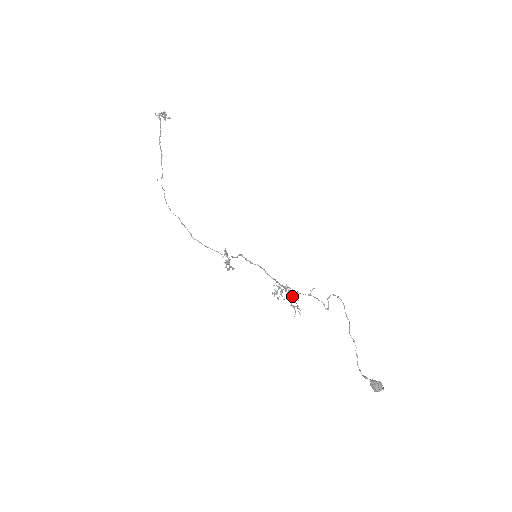
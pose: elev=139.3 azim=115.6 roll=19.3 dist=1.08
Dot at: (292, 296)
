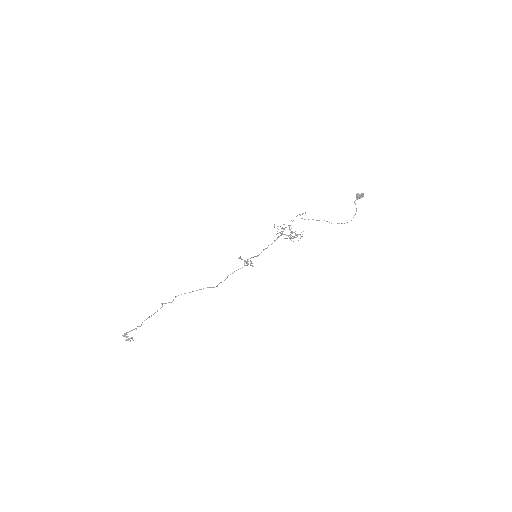
Dot at: (289, 228)
